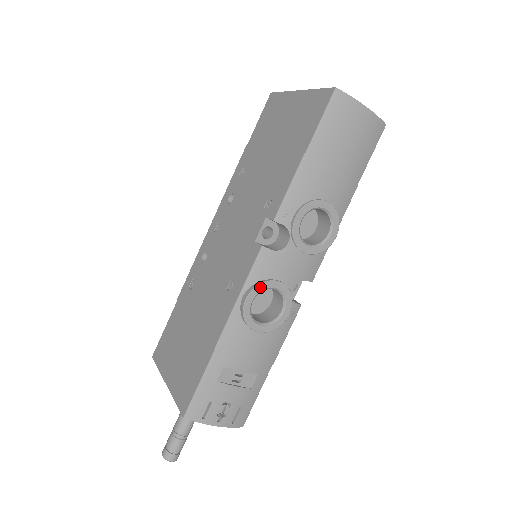
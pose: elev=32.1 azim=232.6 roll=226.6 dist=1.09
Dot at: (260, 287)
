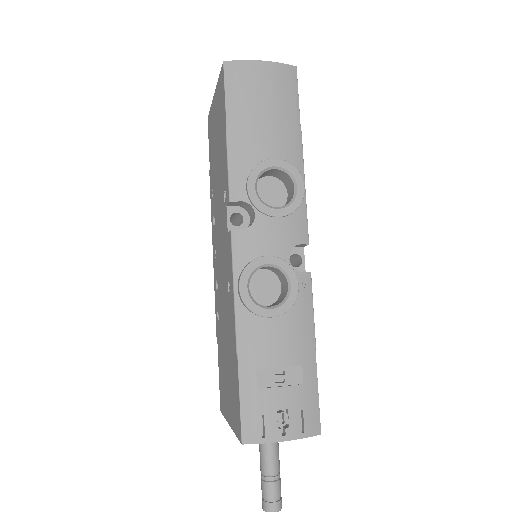
Dot at: (248, 270)
